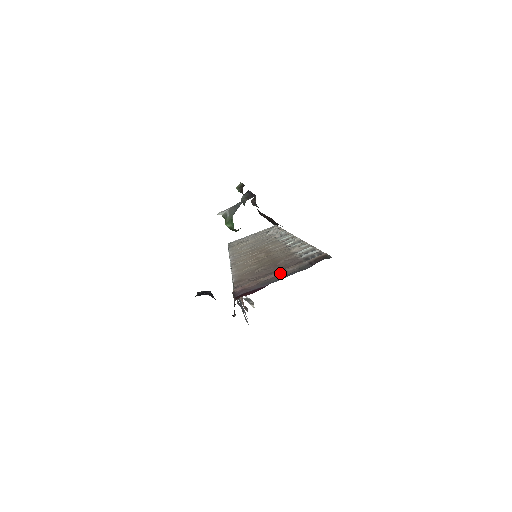
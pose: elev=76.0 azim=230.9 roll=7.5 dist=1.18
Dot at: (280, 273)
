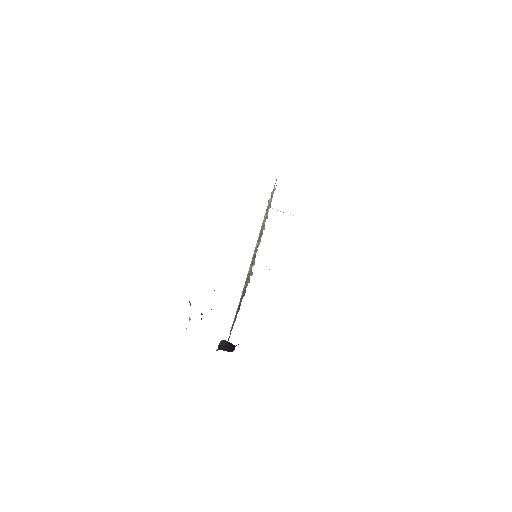
Dot at: (235, 317)
